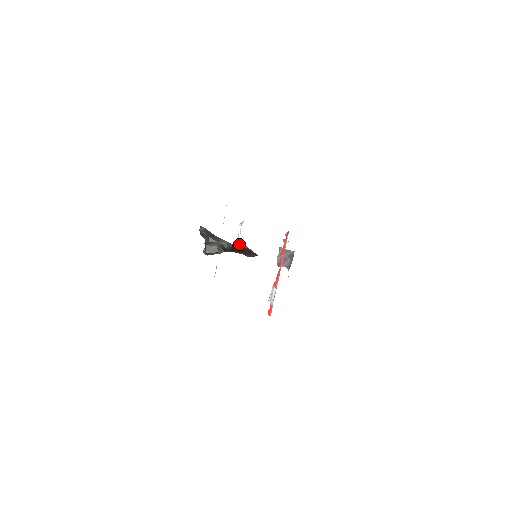
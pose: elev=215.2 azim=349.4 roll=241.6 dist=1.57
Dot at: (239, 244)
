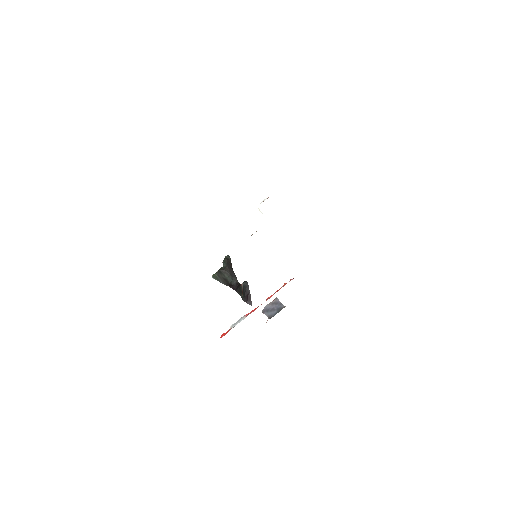
Dot at: (246, 284)
